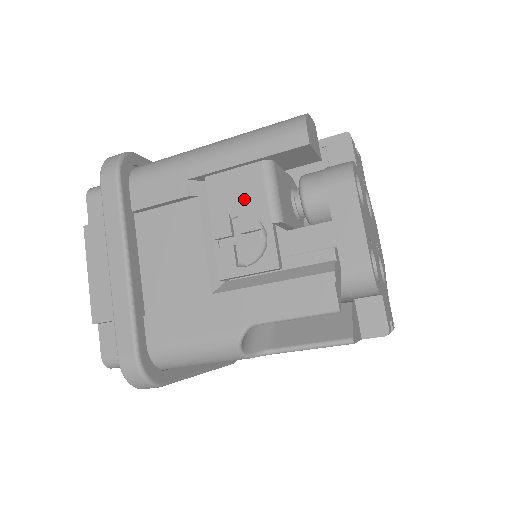
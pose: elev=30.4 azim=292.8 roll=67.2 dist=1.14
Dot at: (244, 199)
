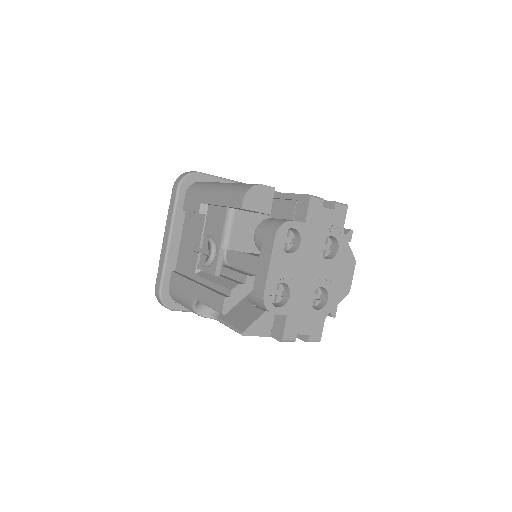
Dot at: (216, 227)
